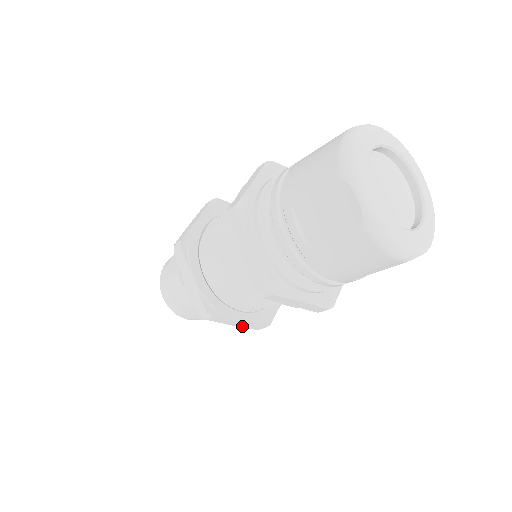
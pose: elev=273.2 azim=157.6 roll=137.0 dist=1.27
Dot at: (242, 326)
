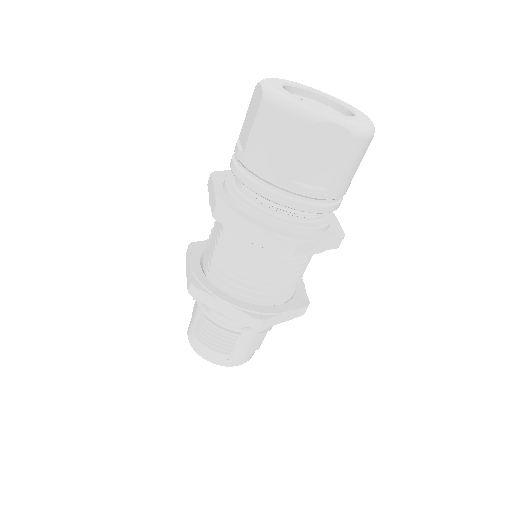
Dot at: (232, 316)
